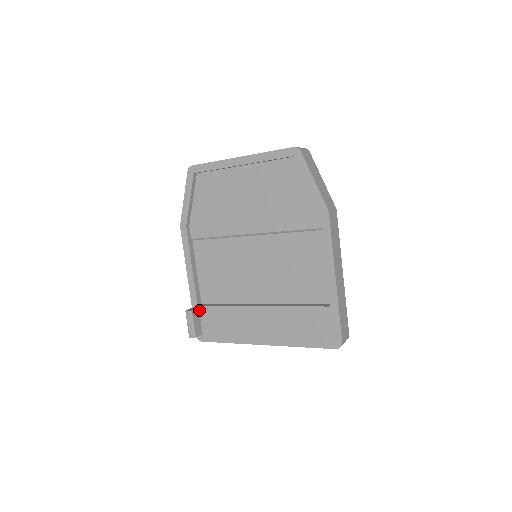
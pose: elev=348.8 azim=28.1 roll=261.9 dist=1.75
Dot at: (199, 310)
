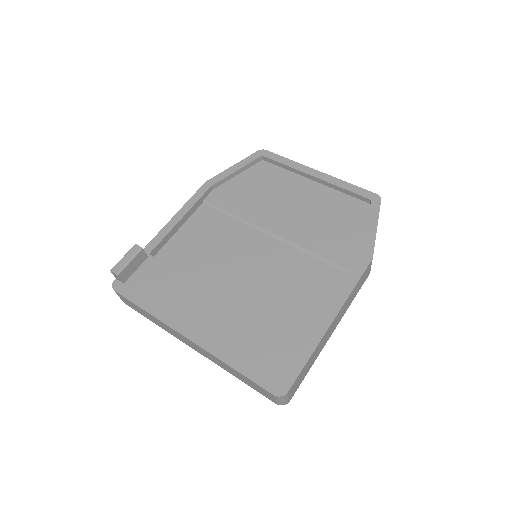
Dot at: (146, 259)
